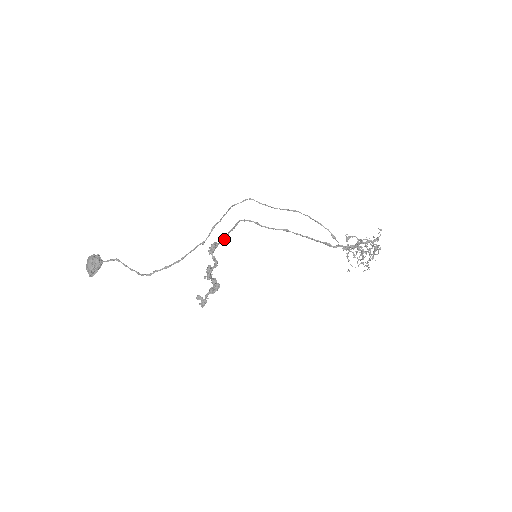
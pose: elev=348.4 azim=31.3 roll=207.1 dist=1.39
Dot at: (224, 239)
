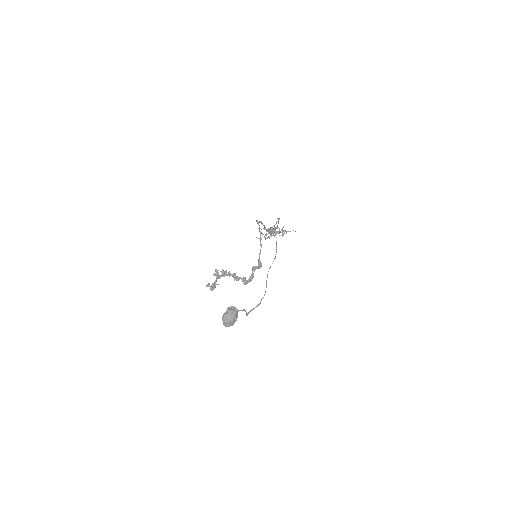
Dot at: occluded
